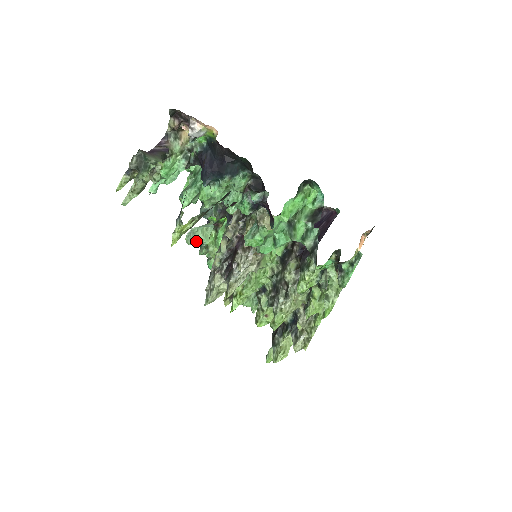
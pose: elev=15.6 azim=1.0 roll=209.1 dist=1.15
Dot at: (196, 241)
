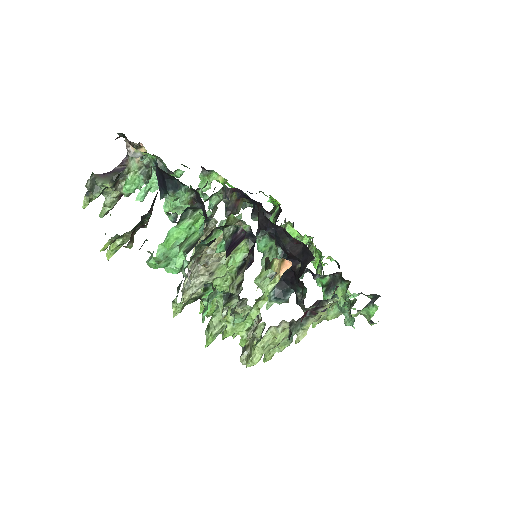
Dot at: occluded
